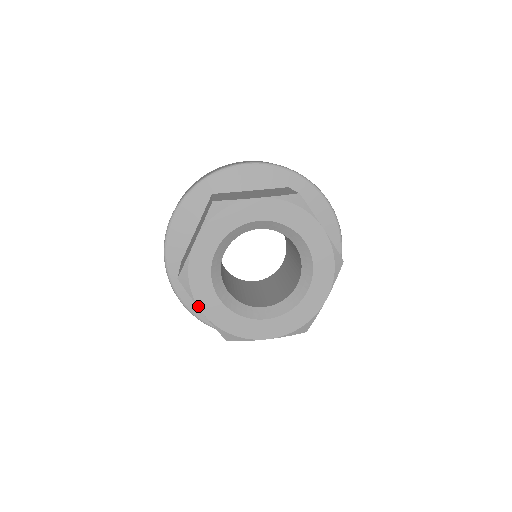
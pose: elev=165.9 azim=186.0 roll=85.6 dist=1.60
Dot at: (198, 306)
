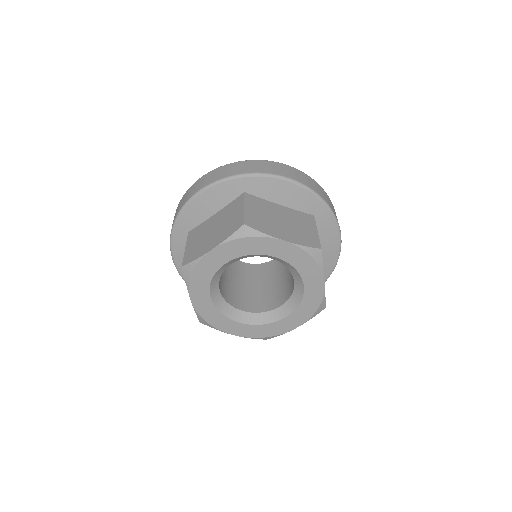
Dot at: (189, 294)
